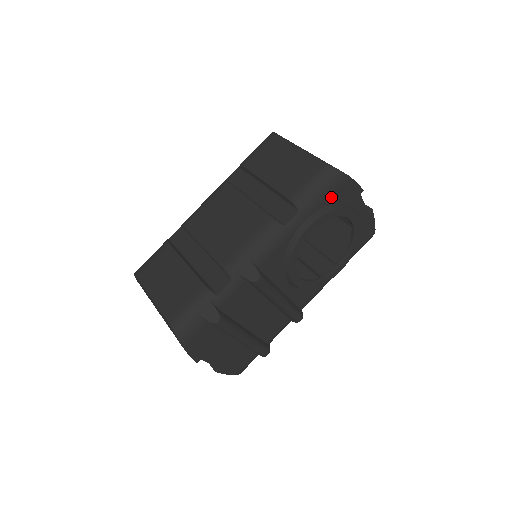
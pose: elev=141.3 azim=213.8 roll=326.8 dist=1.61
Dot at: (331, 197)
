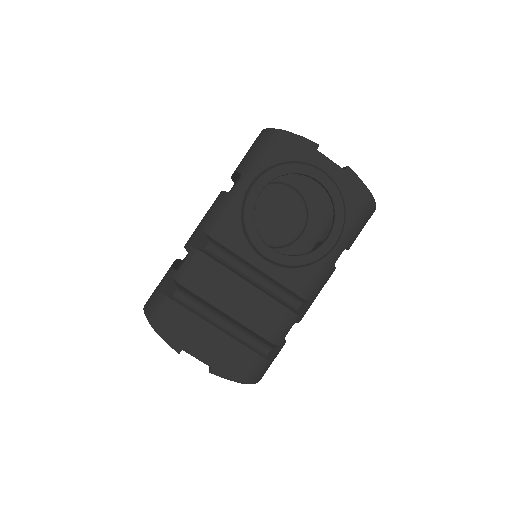
Dot at: (274, 155)
